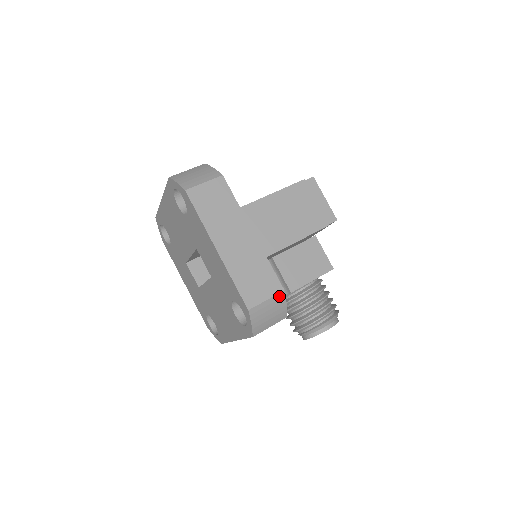
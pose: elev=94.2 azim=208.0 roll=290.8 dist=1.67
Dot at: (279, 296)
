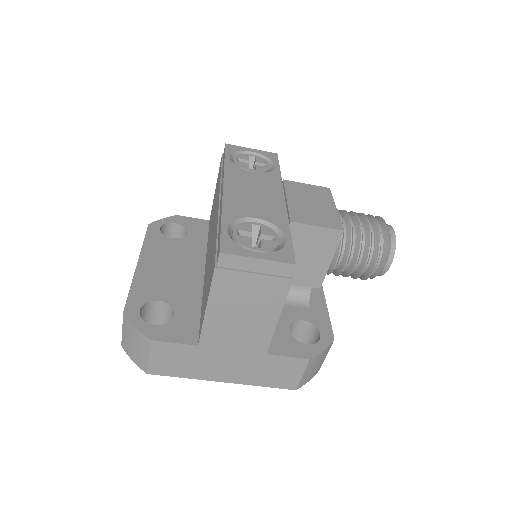
Dot at: (310, 363)
